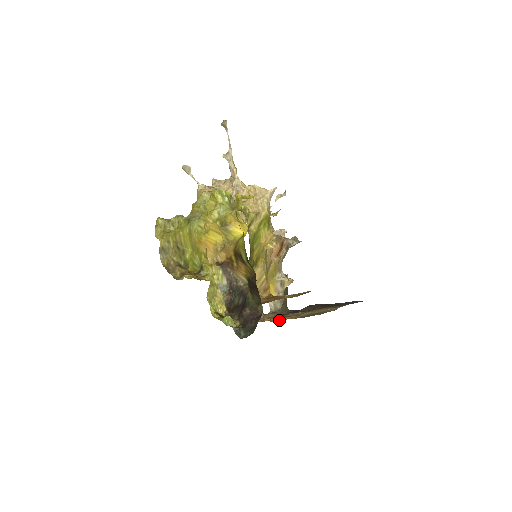
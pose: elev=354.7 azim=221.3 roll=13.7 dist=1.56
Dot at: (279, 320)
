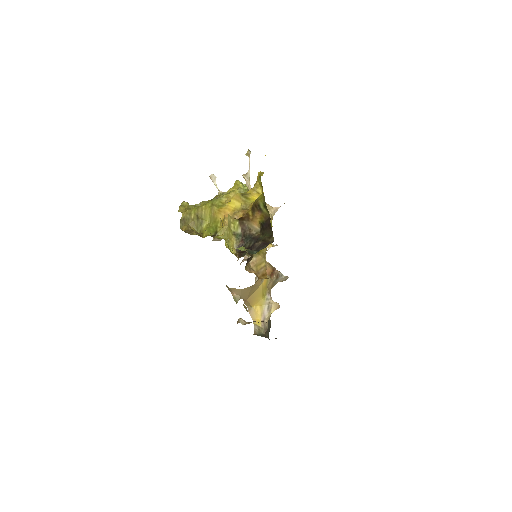
Dot at: occluded
